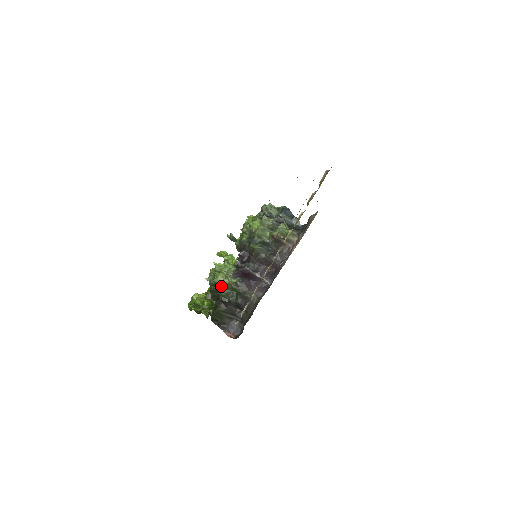
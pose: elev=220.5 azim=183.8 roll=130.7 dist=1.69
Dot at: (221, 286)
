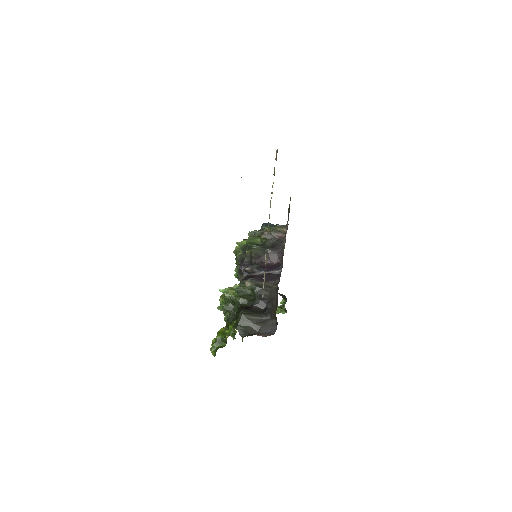
Dot at: (235, 298)
